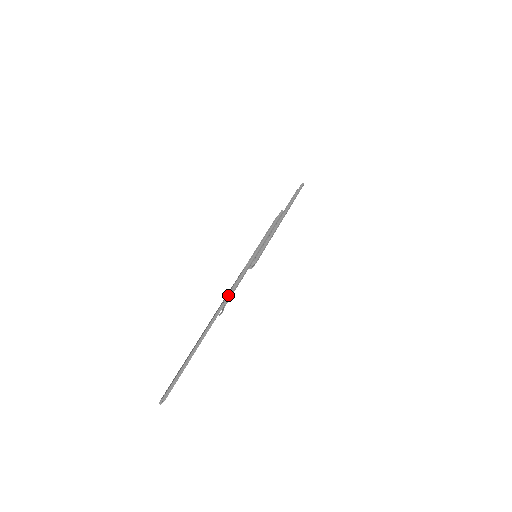
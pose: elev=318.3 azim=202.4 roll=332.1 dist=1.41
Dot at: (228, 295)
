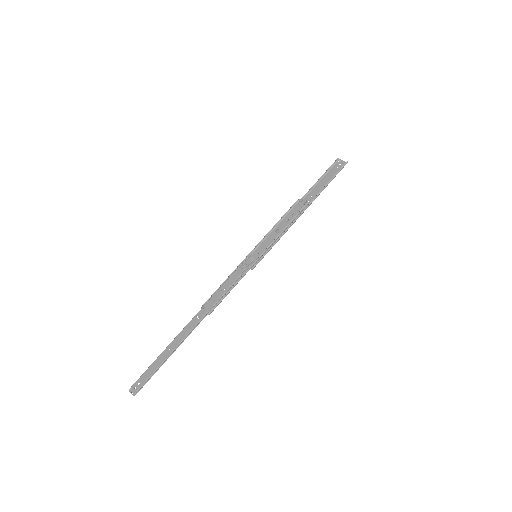
Dot at: (215, 307)
